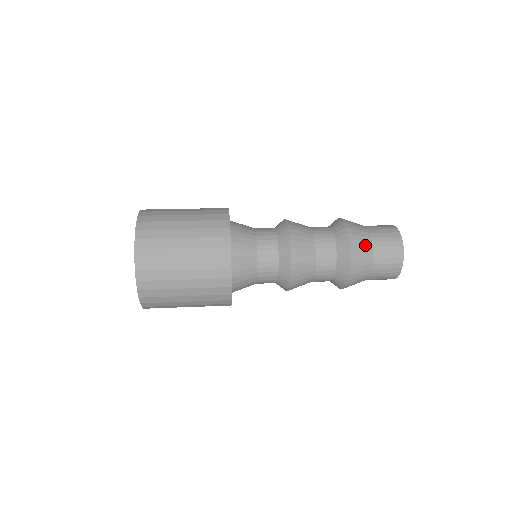
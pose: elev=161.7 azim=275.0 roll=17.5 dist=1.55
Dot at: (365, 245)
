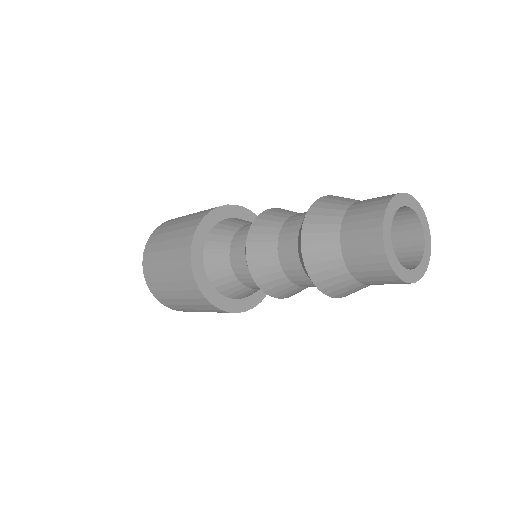
Dot at: (345, 200)
